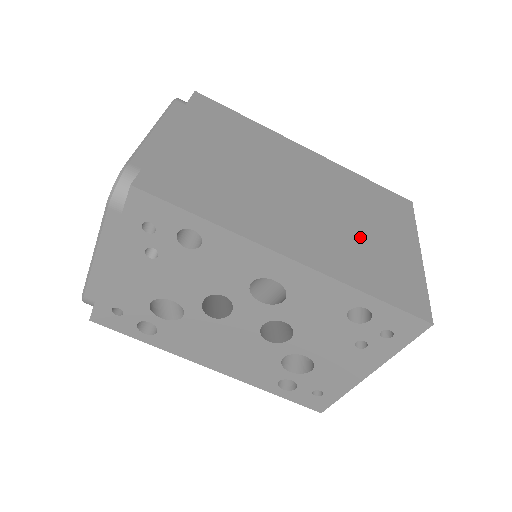
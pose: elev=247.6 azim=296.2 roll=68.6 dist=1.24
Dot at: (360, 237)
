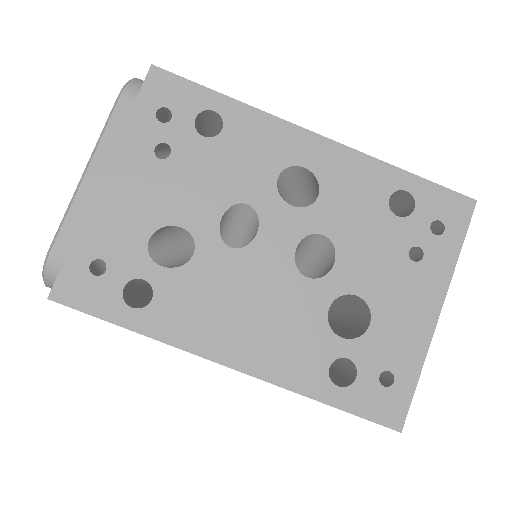
Dot at: occluded
